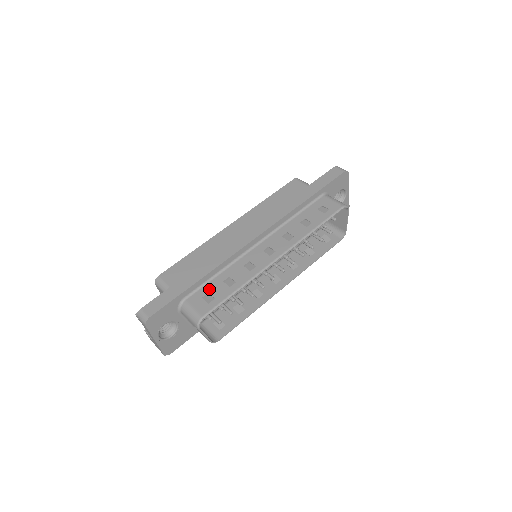
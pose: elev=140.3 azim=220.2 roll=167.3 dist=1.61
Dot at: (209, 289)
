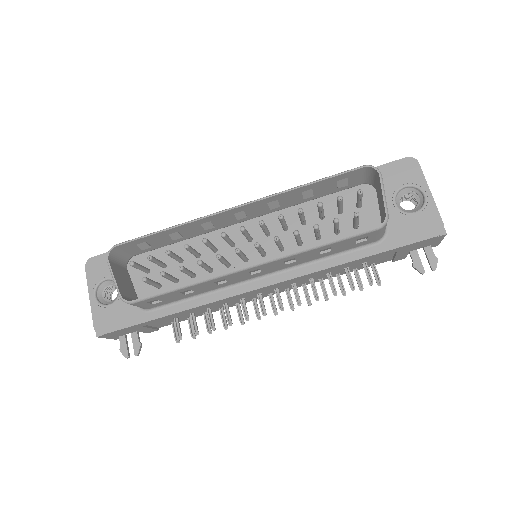
Dot at: occluded
